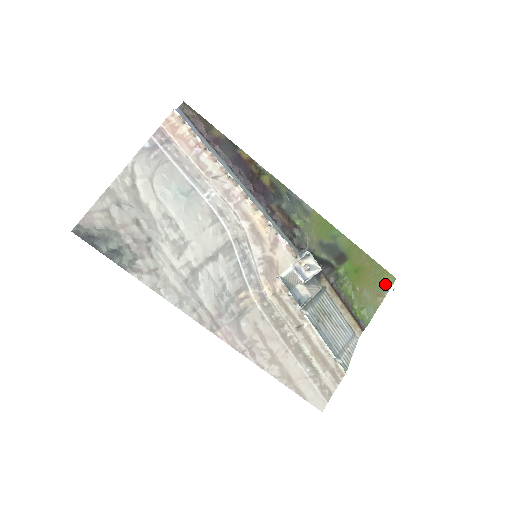
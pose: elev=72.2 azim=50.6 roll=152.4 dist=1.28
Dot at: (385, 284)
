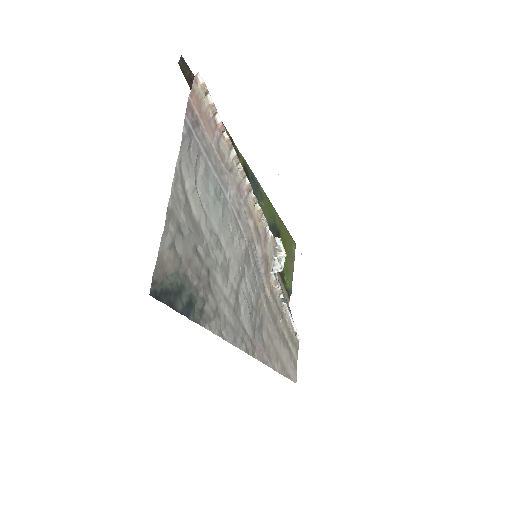
Dot at: (293, 251)
